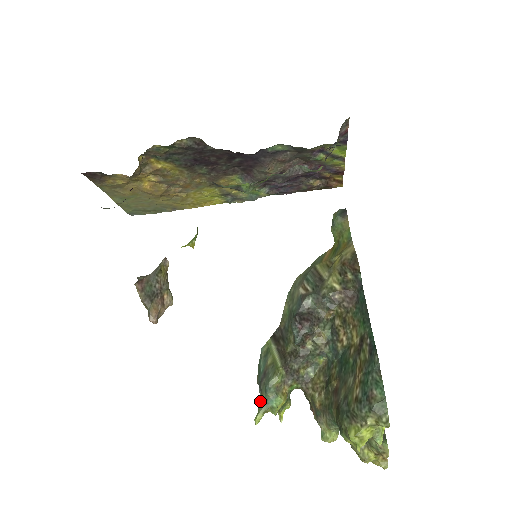
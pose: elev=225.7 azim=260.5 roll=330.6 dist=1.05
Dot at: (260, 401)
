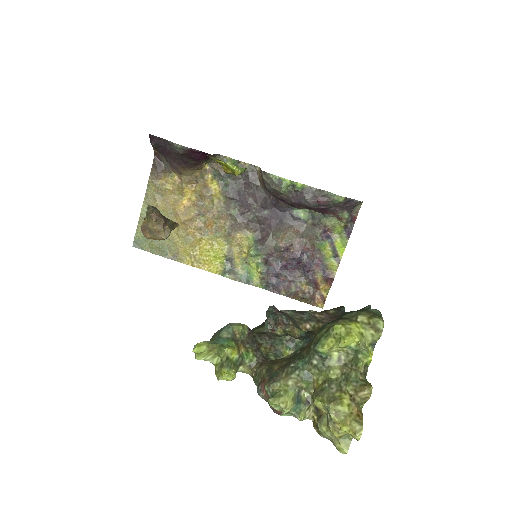
Dot at: occluded
